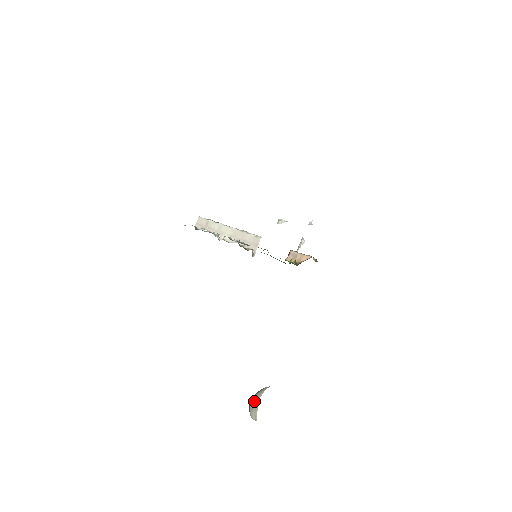
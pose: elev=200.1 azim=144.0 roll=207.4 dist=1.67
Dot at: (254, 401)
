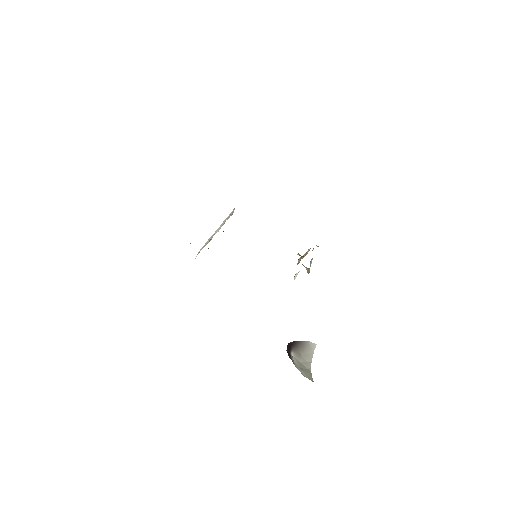
Dot at: (302, 365)
